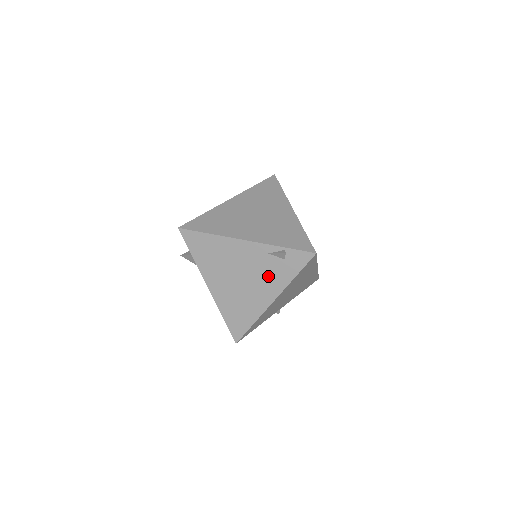
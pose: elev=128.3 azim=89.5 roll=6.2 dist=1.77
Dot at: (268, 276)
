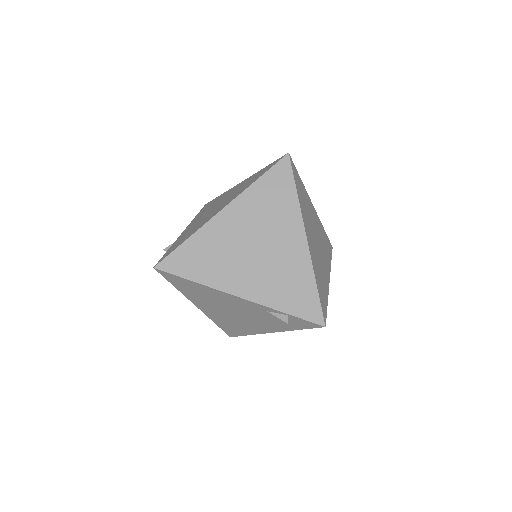
Dot at: (266, 321)
